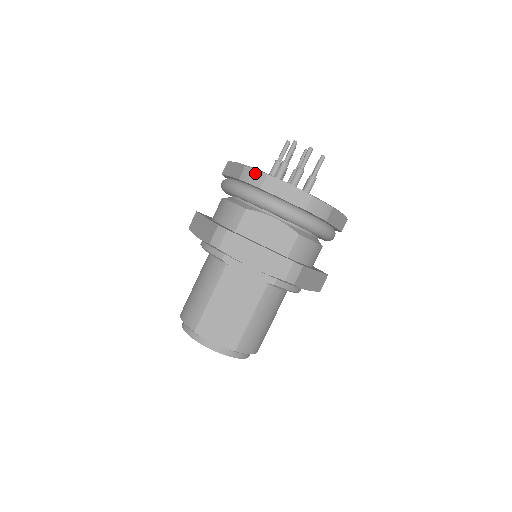
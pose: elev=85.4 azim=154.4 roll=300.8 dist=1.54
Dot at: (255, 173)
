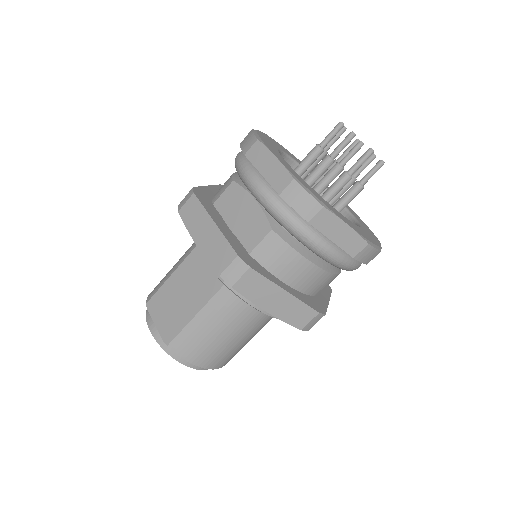
Dot at: (251, 137)
